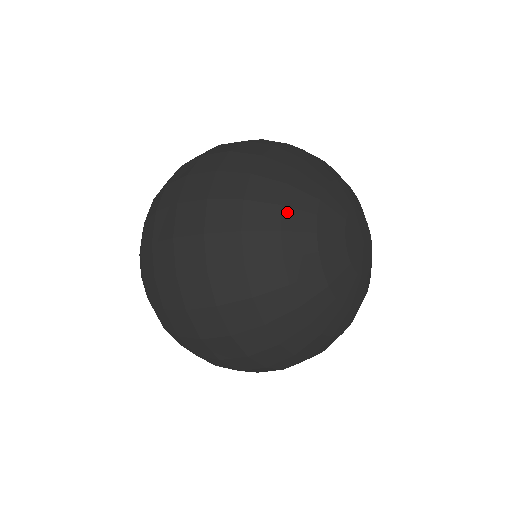
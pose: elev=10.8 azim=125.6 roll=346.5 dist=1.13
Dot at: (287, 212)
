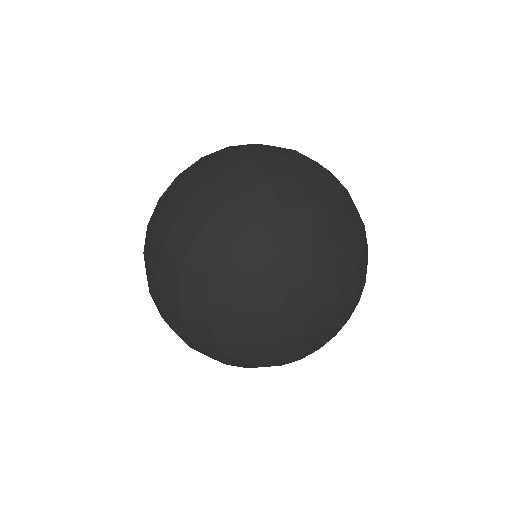
Dot at: (216, 328)
